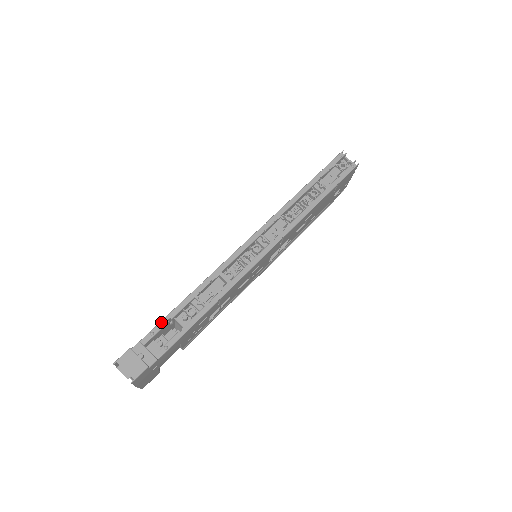
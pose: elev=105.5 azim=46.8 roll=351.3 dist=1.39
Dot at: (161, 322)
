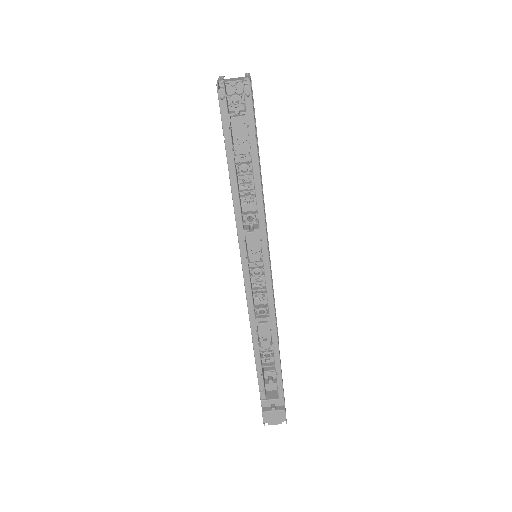
Dot at: (259, 381)
